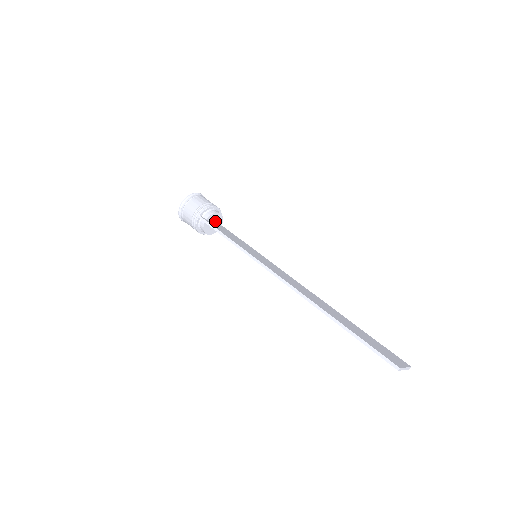
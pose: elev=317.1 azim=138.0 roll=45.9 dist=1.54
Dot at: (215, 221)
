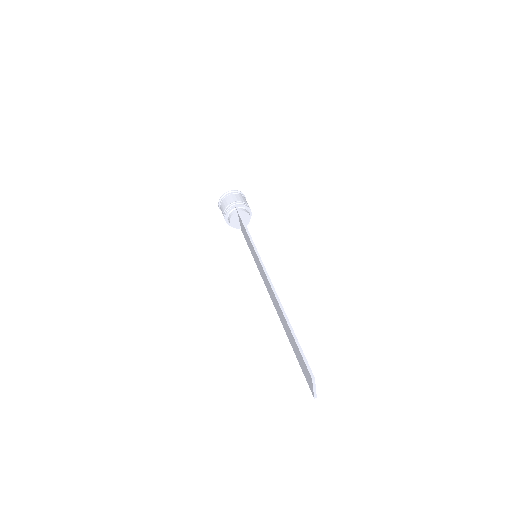
Dot at: (243, 219)
